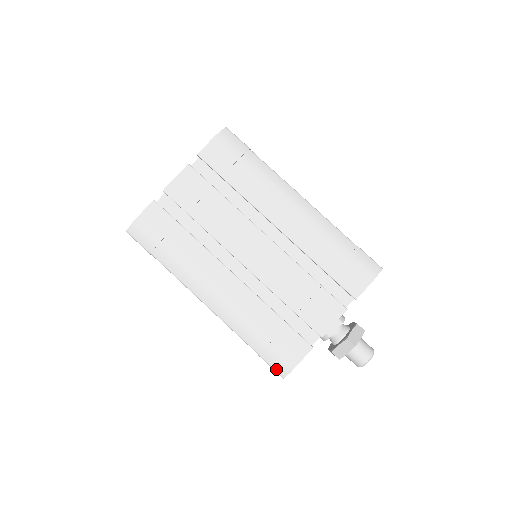
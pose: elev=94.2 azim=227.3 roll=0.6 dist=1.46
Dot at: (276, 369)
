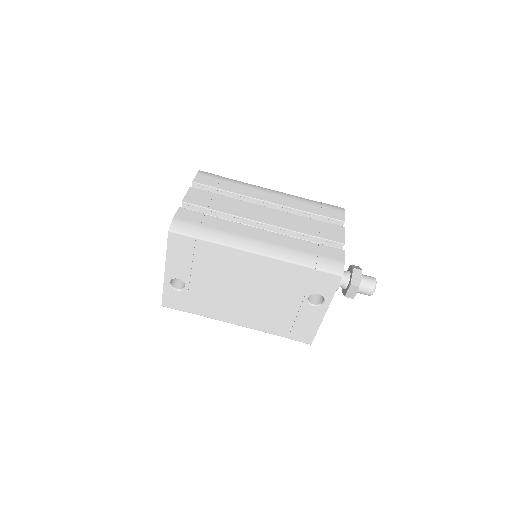
Dot at: (333, 271)
